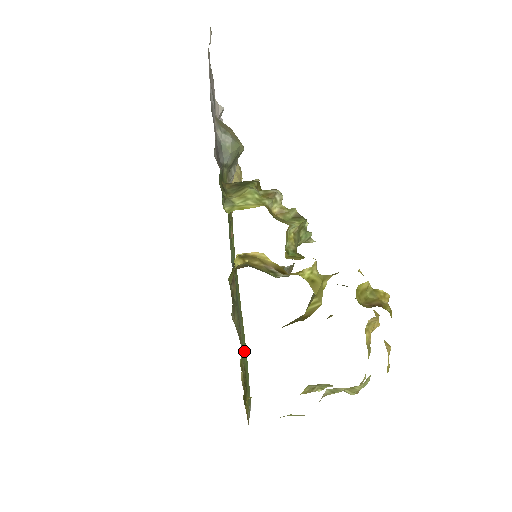
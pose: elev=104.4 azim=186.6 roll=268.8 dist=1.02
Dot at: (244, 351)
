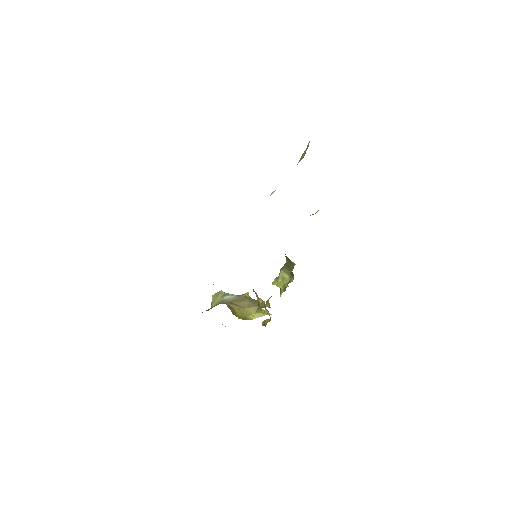
Dot at: occluded
